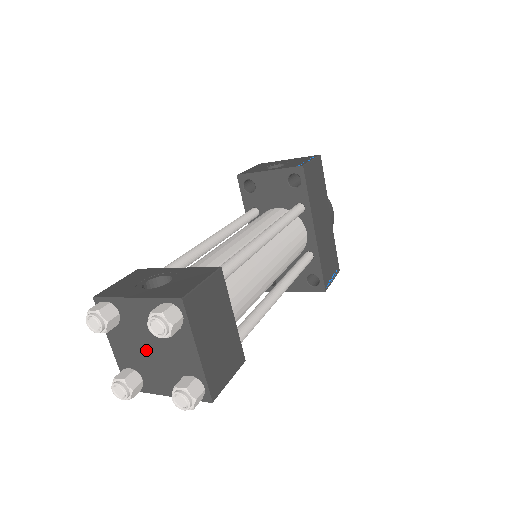
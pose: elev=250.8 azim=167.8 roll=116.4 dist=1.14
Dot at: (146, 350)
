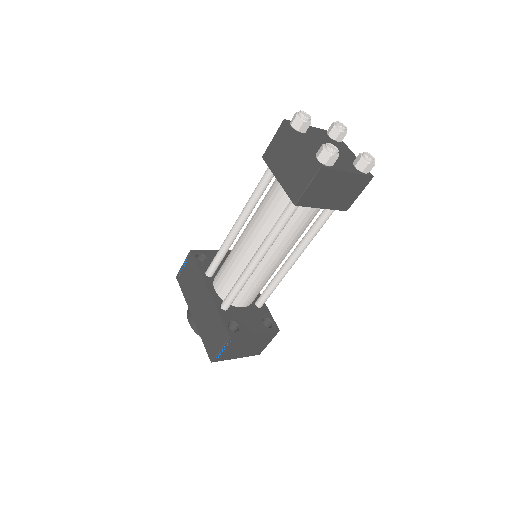
Dot at: occluded
